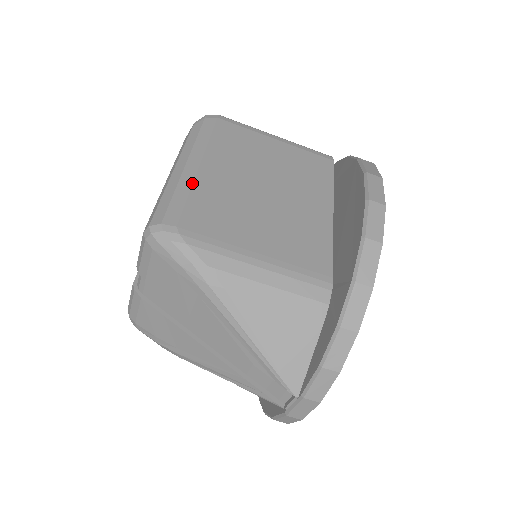
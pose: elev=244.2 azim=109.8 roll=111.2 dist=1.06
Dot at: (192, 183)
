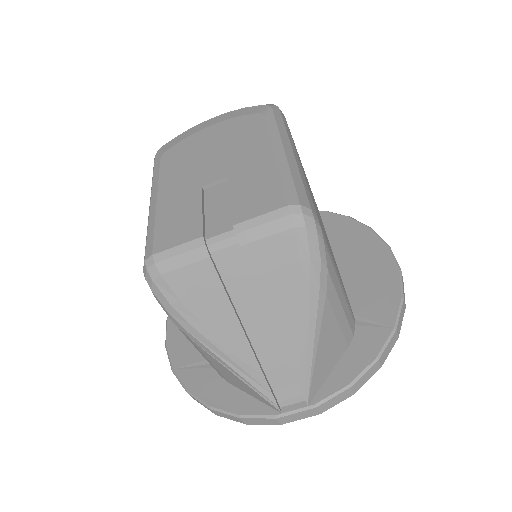
Dot at: occluded
